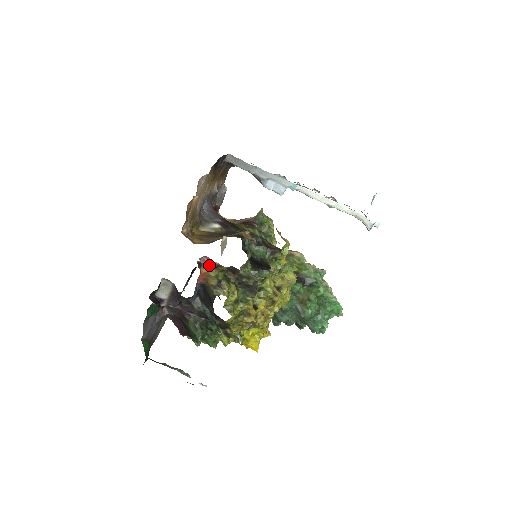
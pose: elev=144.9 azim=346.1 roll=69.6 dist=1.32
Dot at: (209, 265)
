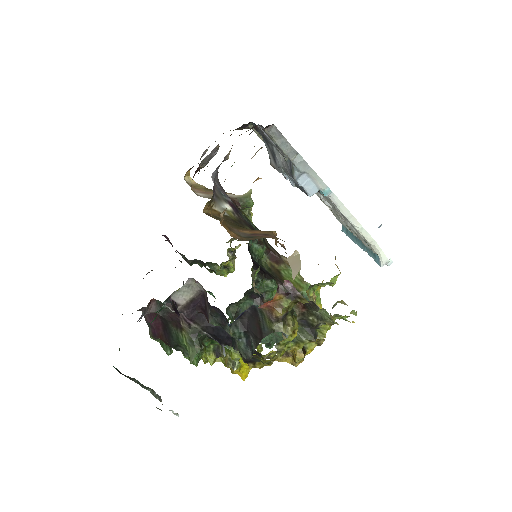
Dot at: (287, 292)
